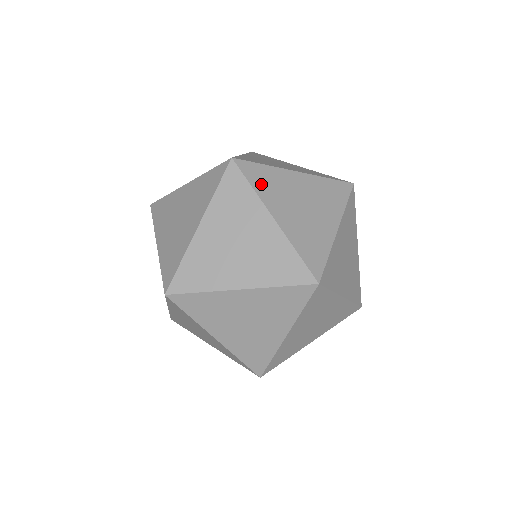
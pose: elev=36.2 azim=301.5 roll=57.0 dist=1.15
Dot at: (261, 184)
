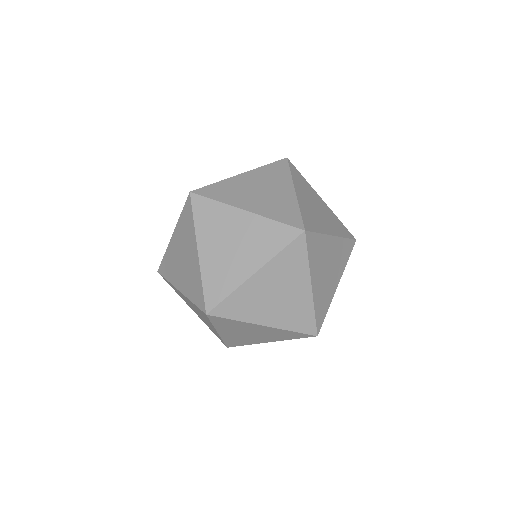
Dot at: (203, 219)
